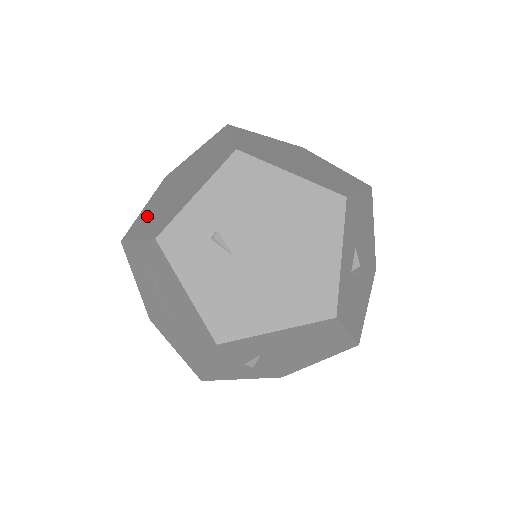
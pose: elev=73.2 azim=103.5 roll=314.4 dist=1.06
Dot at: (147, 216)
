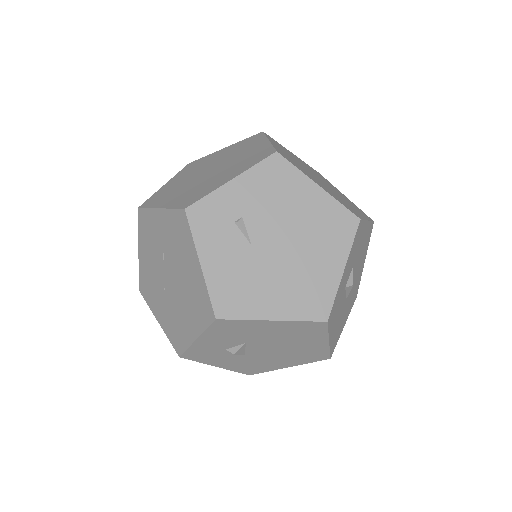
Dot at: (171, 191)
